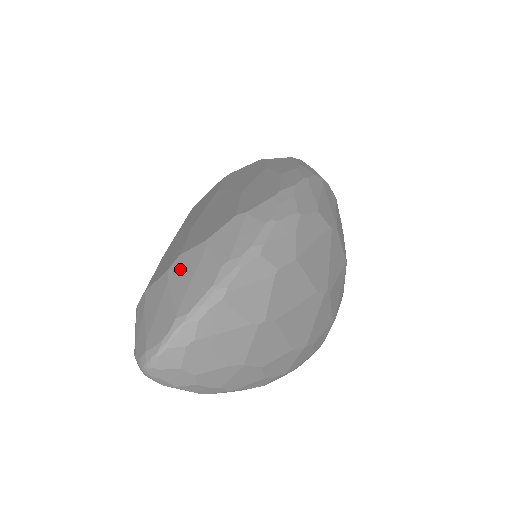
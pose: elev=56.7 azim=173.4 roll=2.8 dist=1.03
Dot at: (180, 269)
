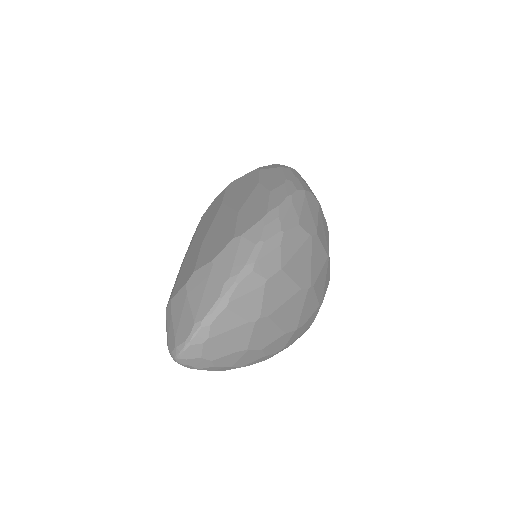
Dot at: (195, 284)
